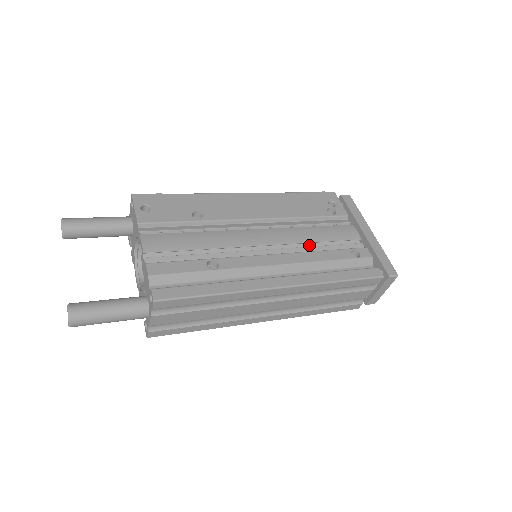
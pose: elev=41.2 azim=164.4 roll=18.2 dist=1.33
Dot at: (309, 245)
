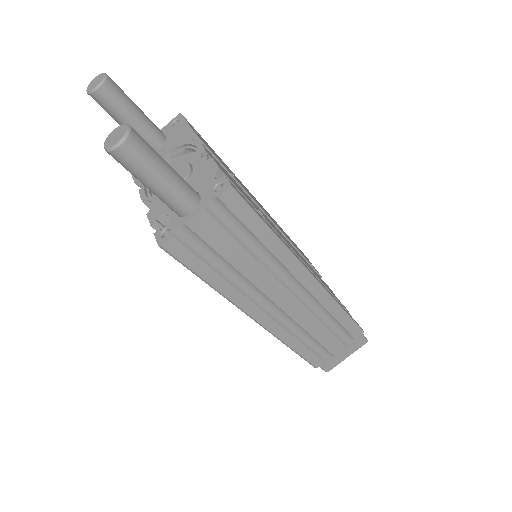
Dot at: occluded
